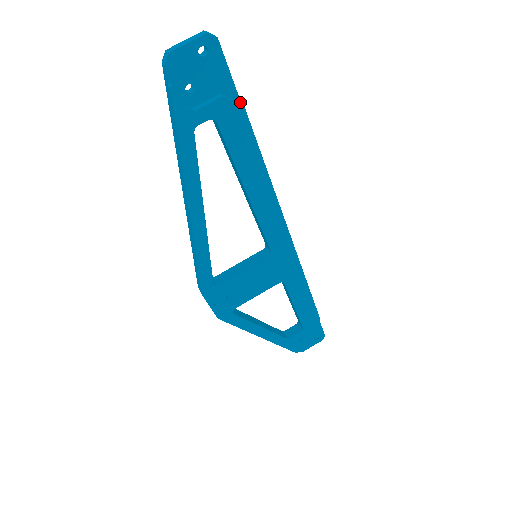
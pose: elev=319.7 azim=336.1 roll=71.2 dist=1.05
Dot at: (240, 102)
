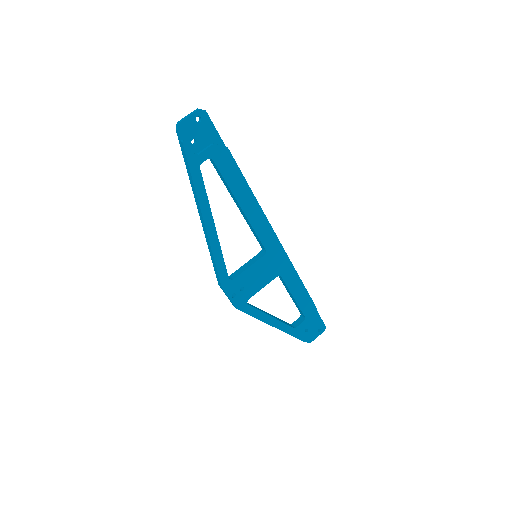
Dot at: (225, 146)
